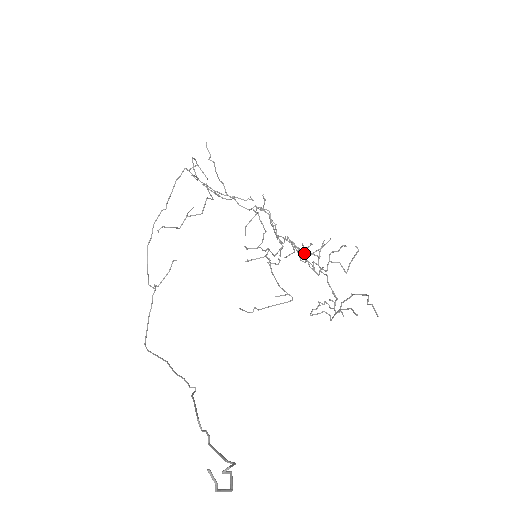
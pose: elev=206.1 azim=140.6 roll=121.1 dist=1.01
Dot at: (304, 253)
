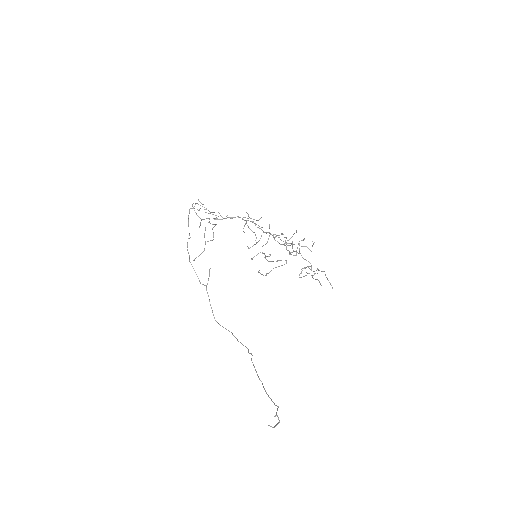
Dot at: (284, 244)
